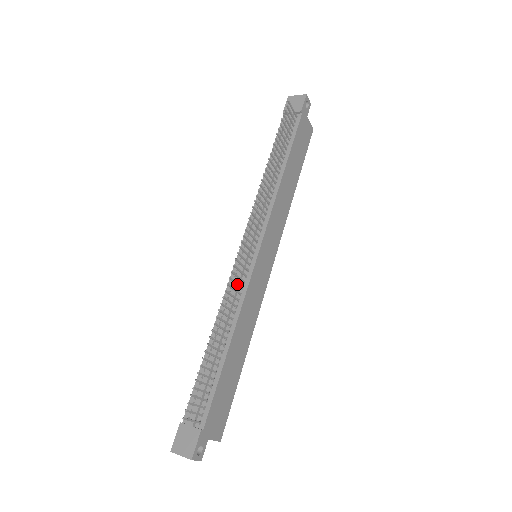
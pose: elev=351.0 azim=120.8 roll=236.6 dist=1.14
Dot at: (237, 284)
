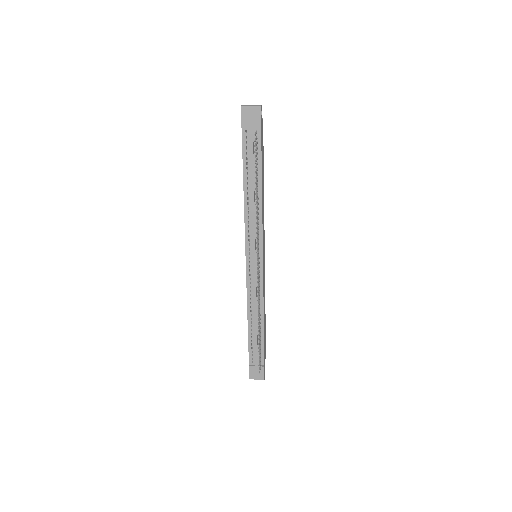
Dot at: occluded
